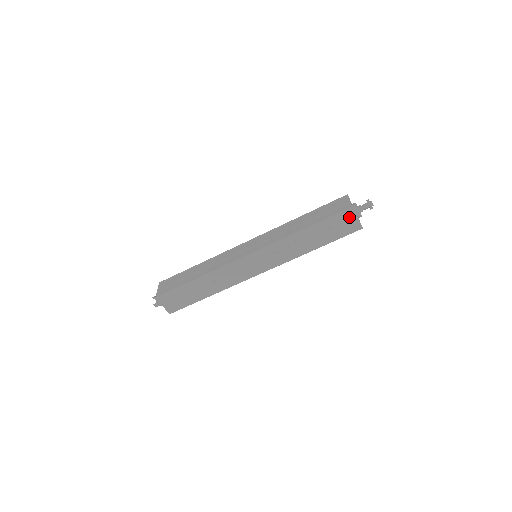
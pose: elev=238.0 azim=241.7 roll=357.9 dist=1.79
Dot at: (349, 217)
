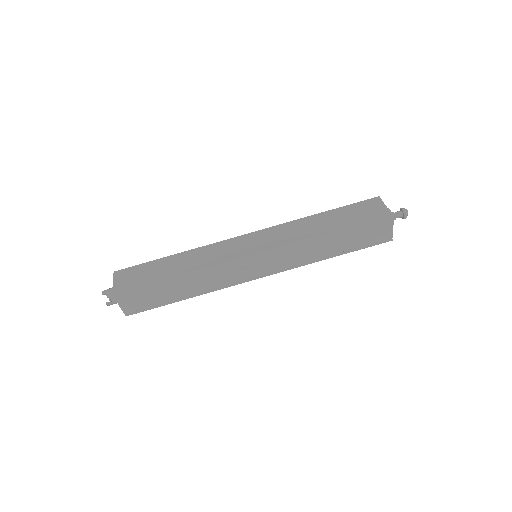
Dot at: (375, 205)
